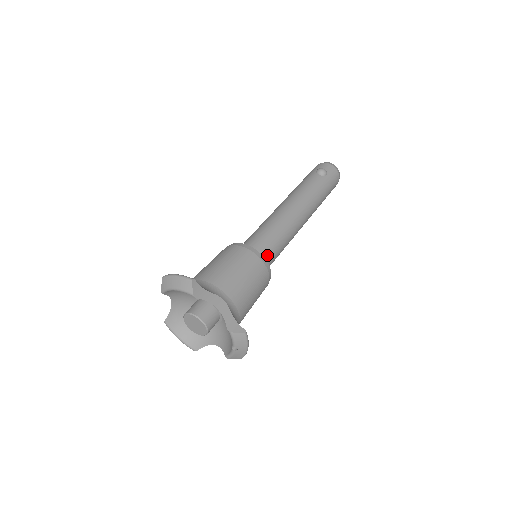
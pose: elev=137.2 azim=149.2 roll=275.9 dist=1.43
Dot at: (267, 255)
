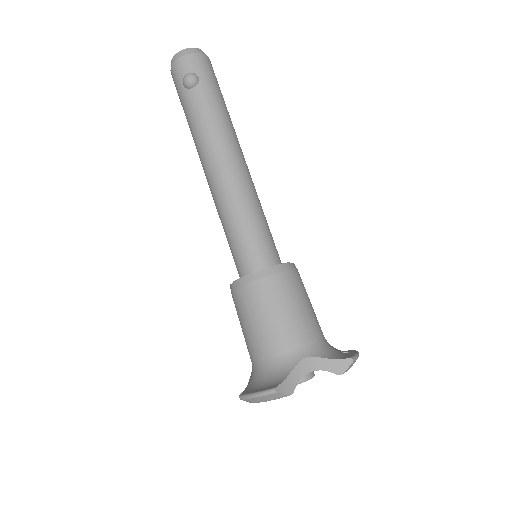
Dot at: (269, 252)
